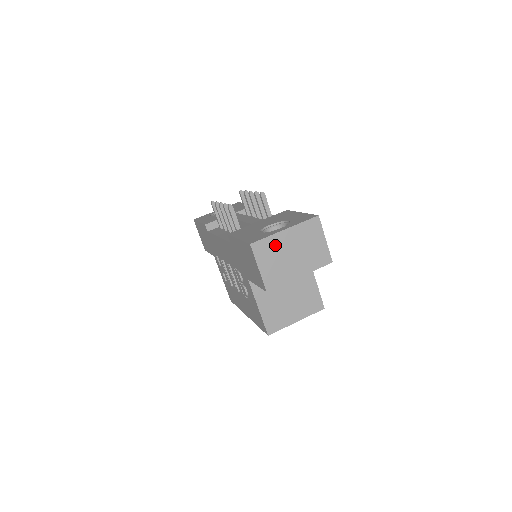
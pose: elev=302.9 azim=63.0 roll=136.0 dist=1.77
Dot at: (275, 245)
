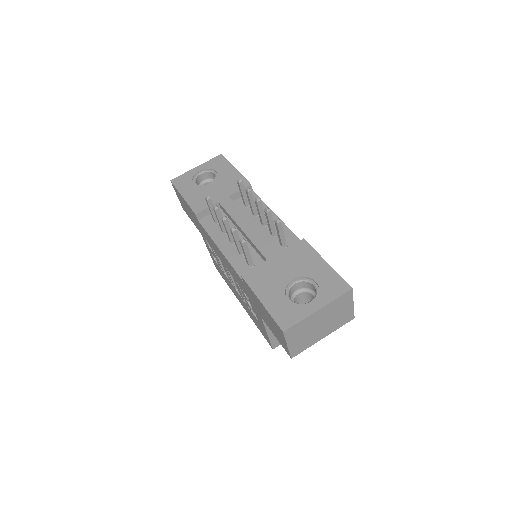
Dot at: (306, 324)
